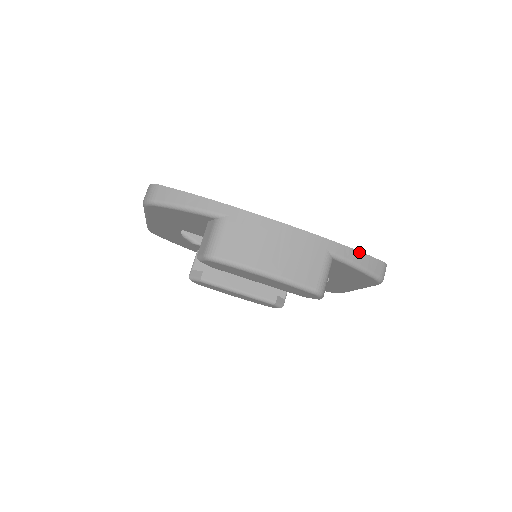
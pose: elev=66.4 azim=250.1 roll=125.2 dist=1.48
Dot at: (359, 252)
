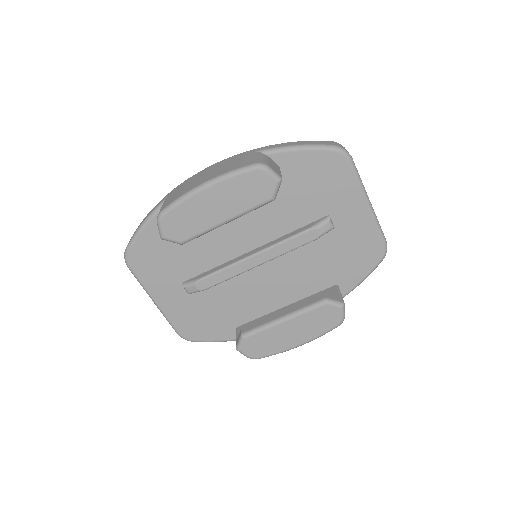
Dot at: (291, 142)
